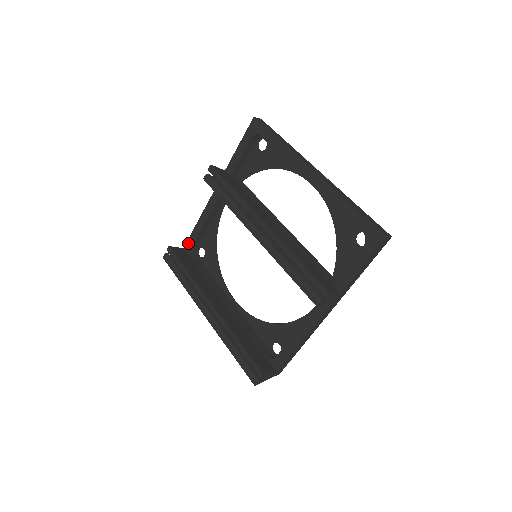
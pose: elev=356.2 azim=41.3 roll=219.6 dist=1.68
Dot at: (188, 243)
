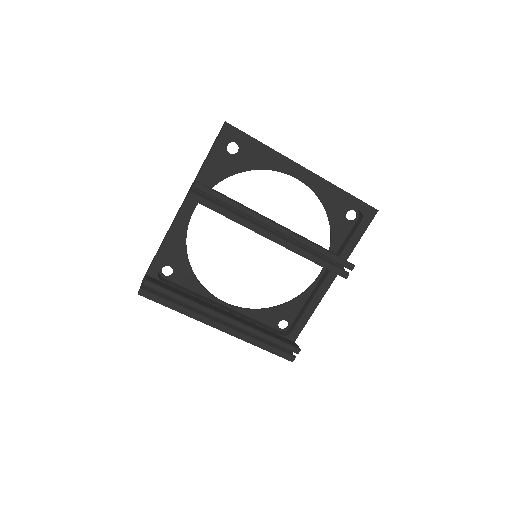
Dot at: (153, 267)
